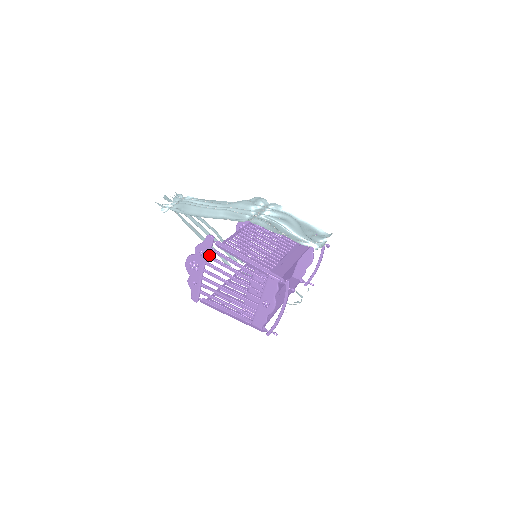
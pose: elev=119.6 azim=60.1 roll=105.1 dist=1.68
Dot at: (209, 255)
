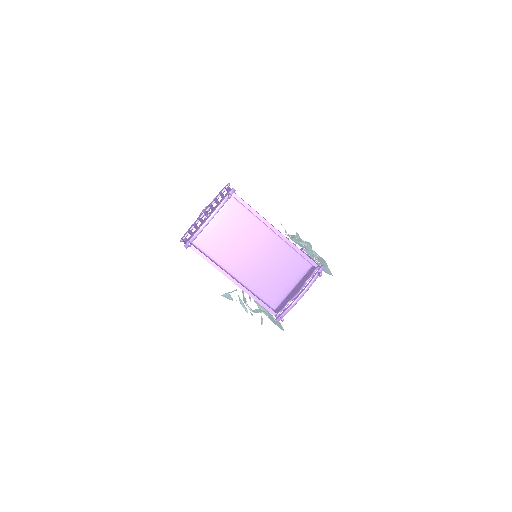
Dot at: (217, 198)
